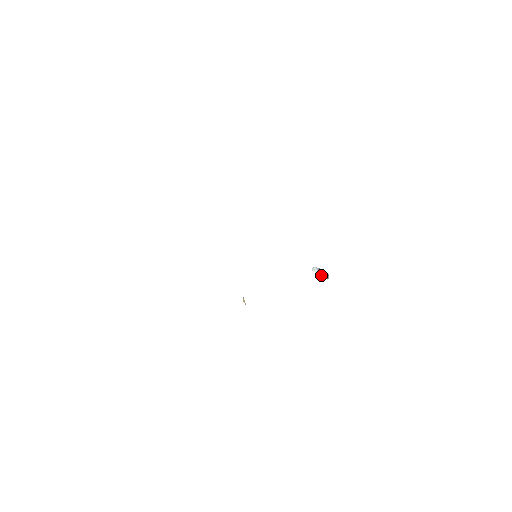
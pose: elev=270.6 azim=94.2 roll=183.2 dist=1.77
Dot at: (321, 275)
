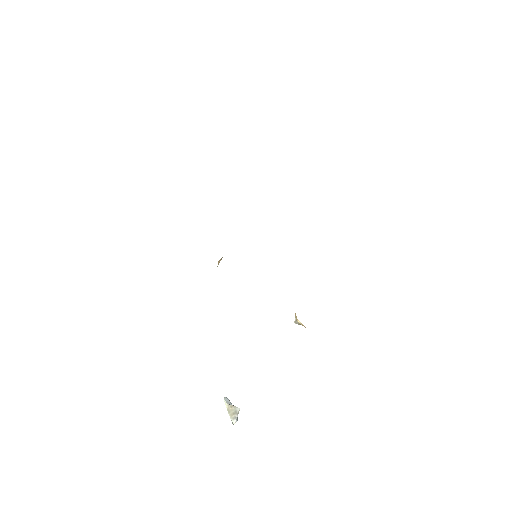
Dot at: occluded
